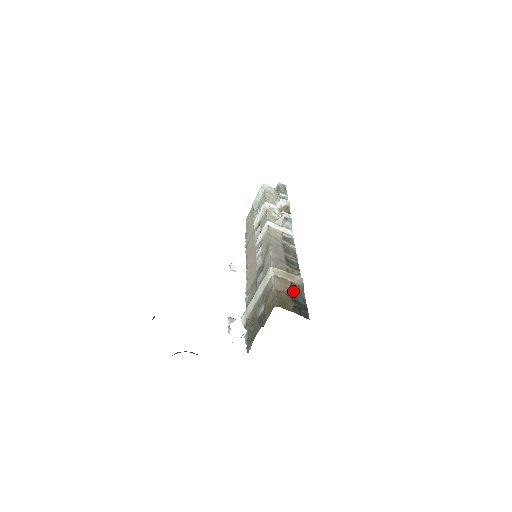
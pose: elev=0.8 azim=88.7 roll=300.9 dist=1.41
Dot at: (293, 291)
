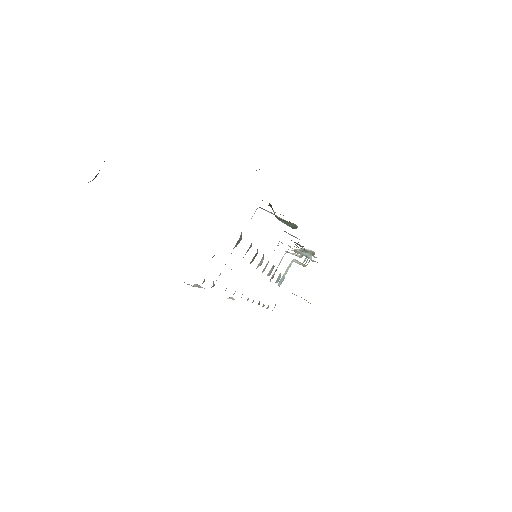
Dot at: occluded
